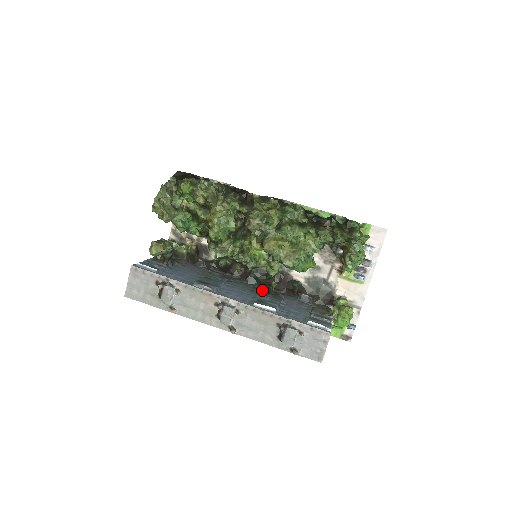
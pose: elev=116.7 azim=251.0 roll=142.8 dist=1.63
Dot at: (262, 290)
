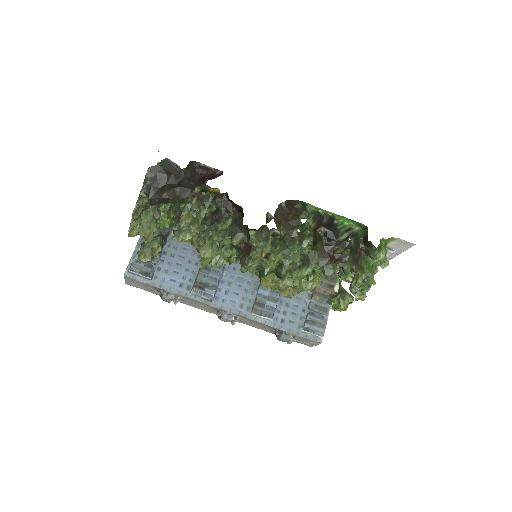
Dot at: occluded
